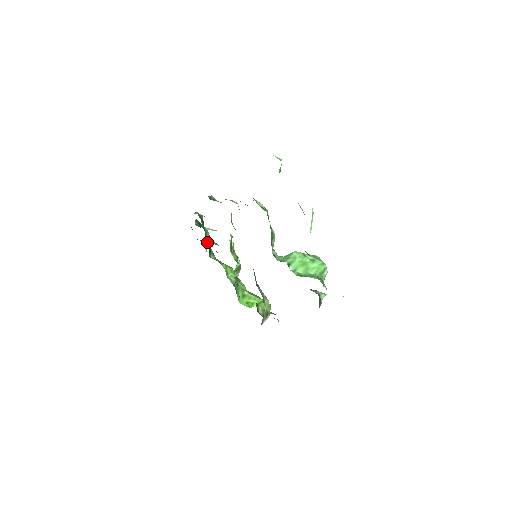
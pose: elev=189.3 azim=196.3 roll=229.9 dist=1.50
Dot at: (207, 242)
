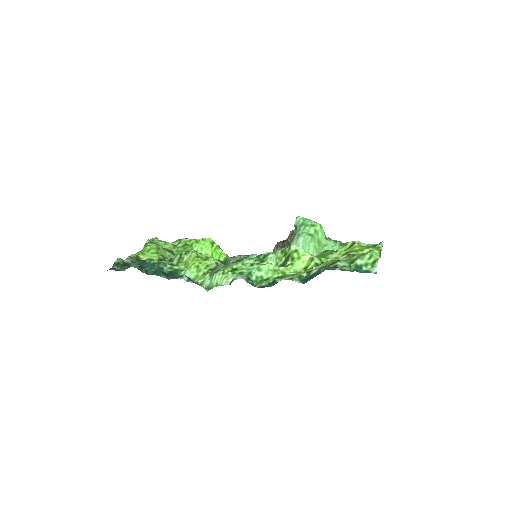
Dot at: (131, 259)
